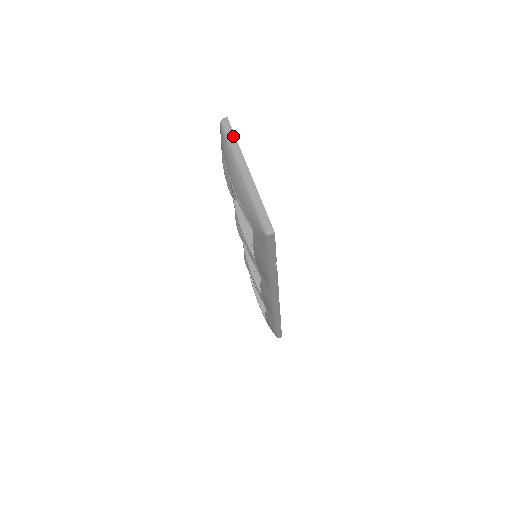
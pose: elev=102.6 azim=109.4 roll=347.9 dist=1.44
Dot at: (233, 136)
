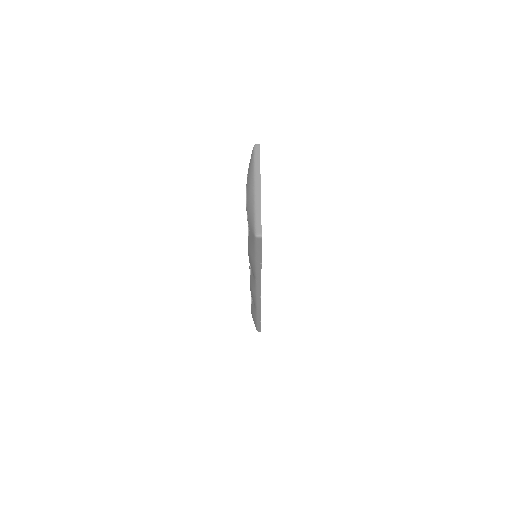
Dot at: (259, 159)
